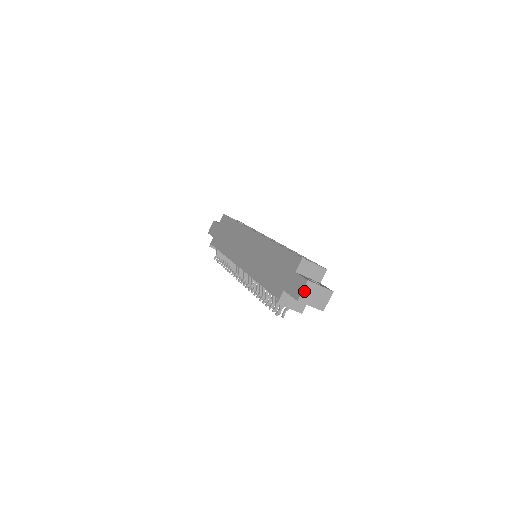
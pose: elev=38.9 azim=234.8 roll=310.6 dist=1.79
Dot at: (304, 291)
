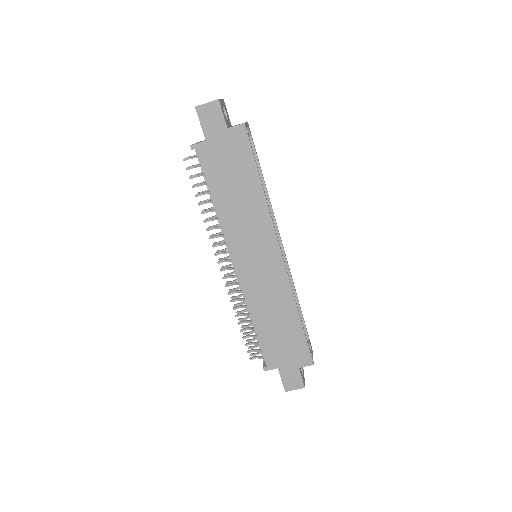
Dot at: (295, 389)
